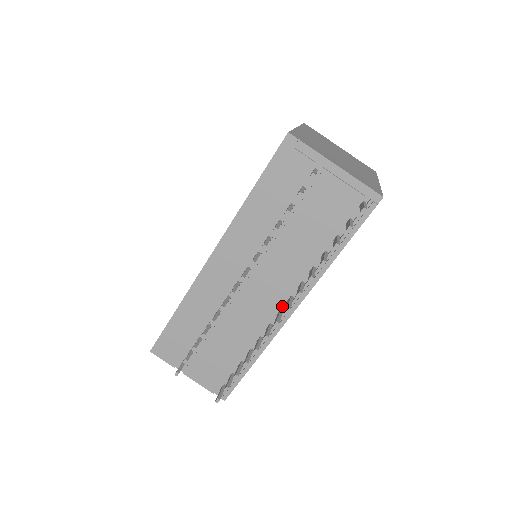
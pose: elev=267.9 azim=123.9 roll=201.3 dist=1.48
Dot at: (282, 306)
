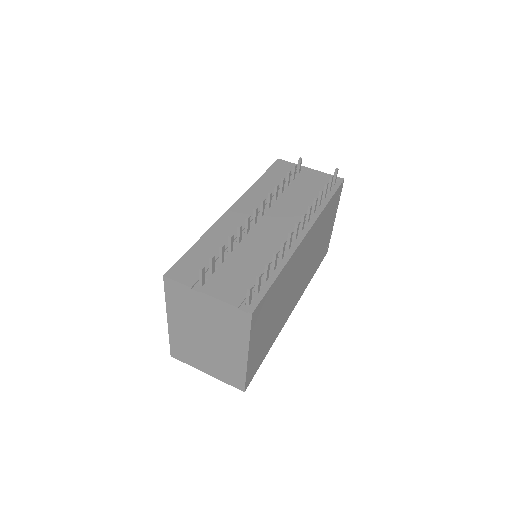
Dot at: occluded
